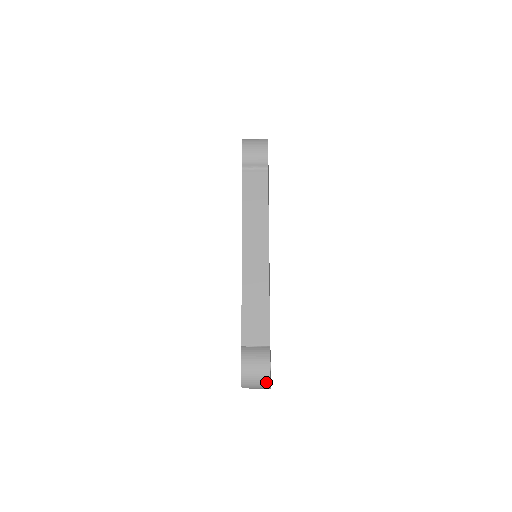
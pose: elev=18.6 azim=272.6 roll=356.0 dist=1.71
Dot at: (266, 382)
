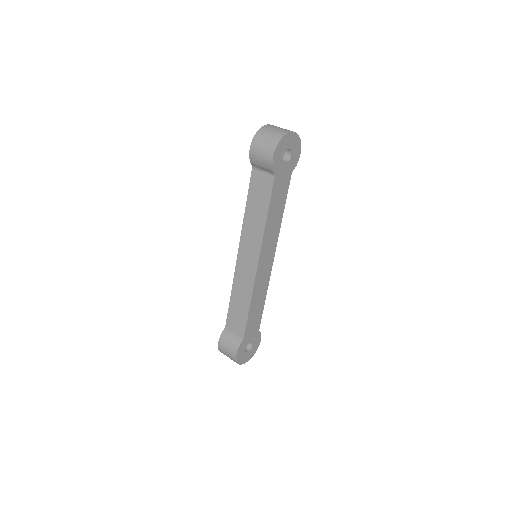
Dot at: occluded
